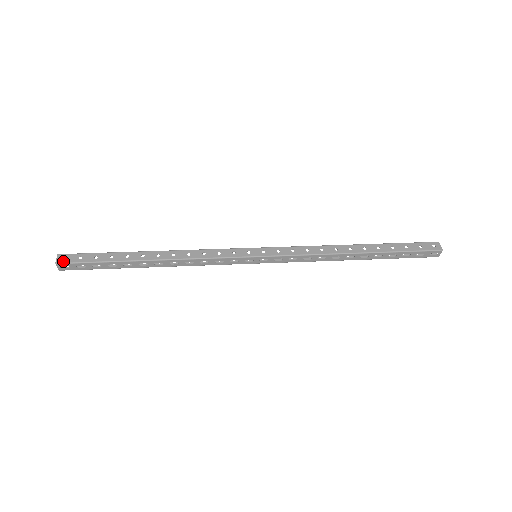
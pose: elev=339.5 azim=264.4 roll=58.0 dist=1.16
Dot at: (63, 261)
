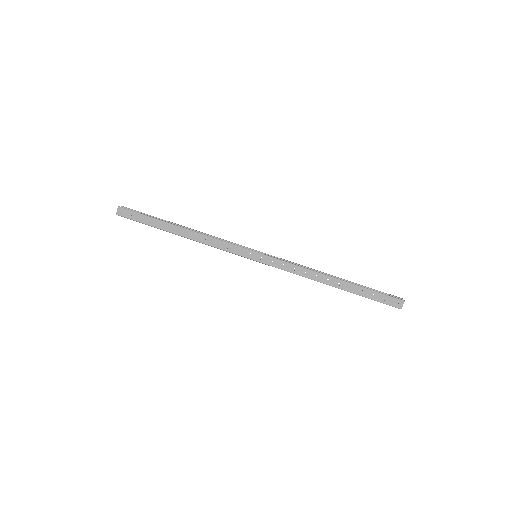
Dot at: (121, 214)
